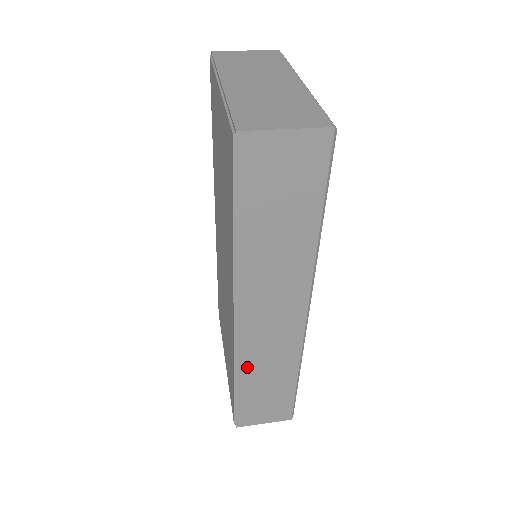
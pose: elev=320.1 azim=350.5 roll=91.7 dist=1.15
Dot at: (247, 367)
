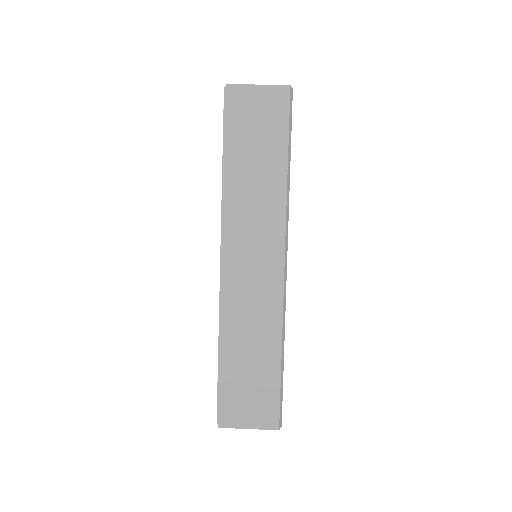
Dot at: (231, 326)
